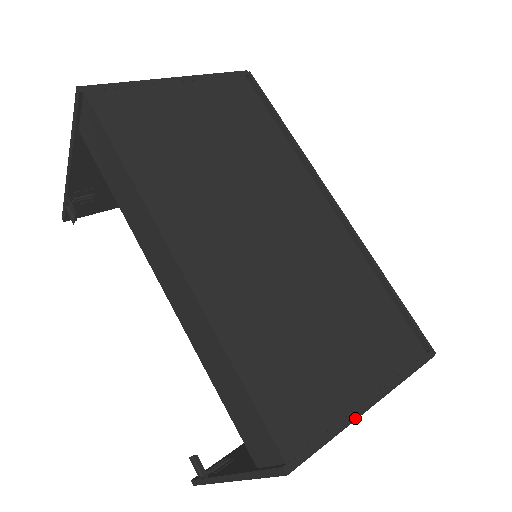
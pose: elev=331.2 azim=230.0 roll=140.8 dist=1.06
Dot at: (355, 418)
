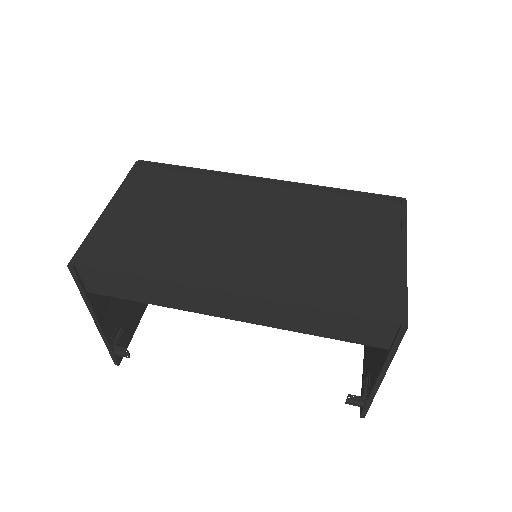
Dot at: (406, 269)
